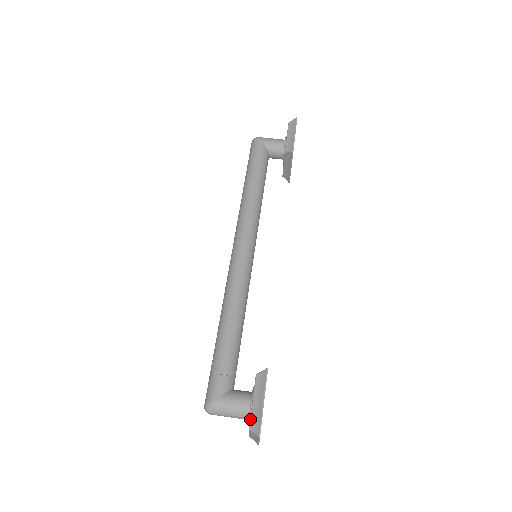
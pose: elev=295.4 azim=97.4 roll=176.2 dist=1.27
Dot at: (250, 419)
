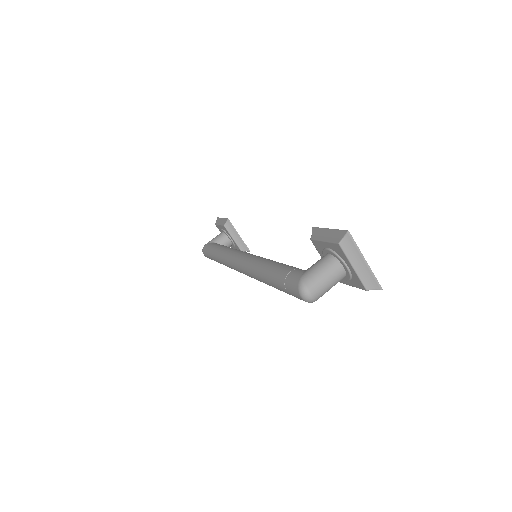
Dot at: (333, 242)
